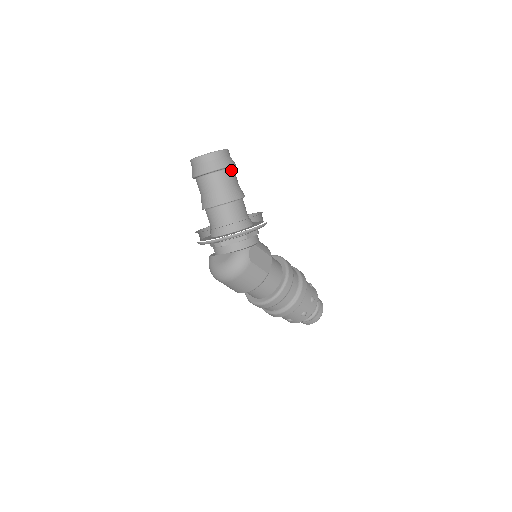
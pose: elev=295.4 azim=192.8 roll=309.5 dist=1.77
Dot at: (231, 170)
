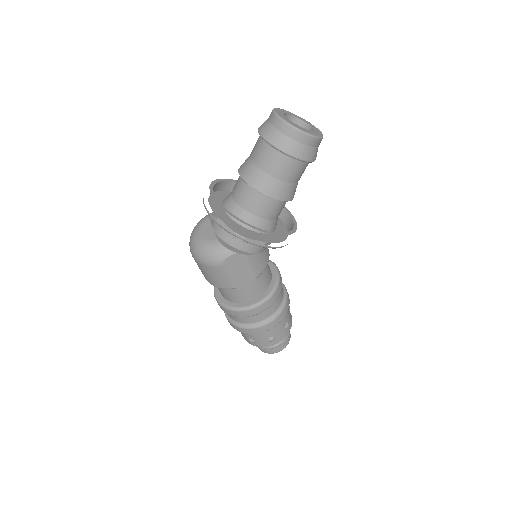
Dot at: (298, 163)
